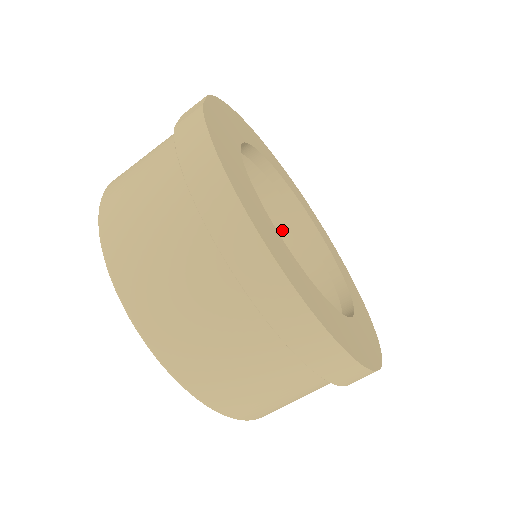
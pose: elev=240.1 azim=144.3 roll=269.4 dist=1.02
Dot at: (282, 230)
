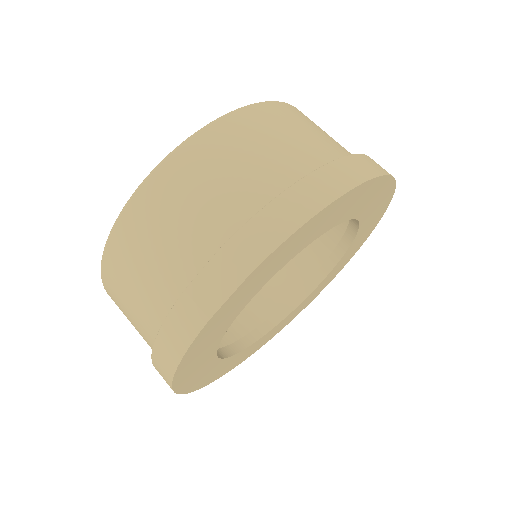
Dot at: occluded
